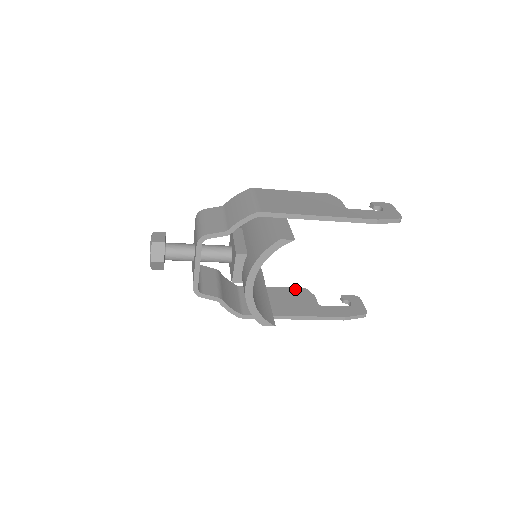
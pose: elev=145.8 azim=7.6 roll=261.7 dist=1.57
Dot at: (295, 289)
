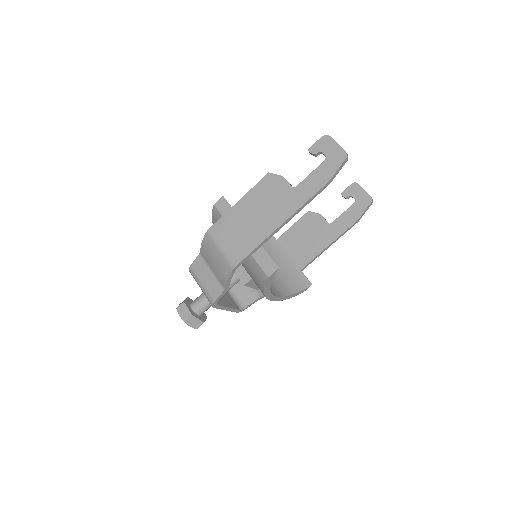
Dot at: (301, 220)
